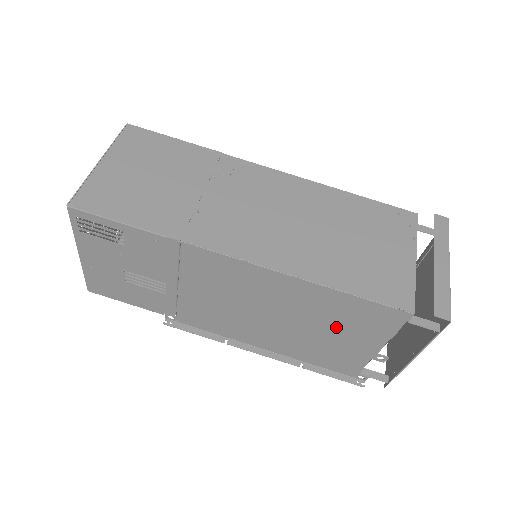
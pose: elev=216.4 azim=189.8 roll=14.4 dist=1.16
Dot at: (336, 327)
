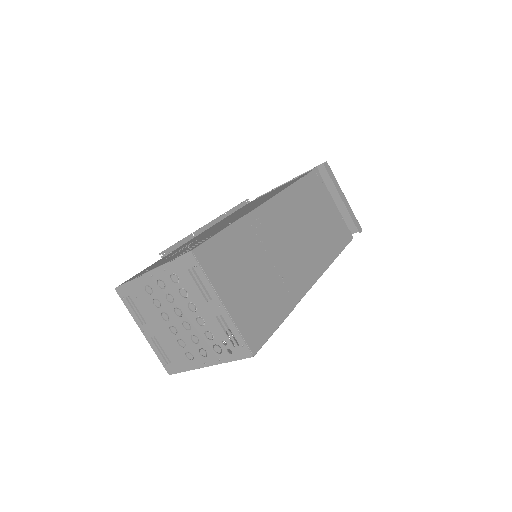
Dot at: occluded
